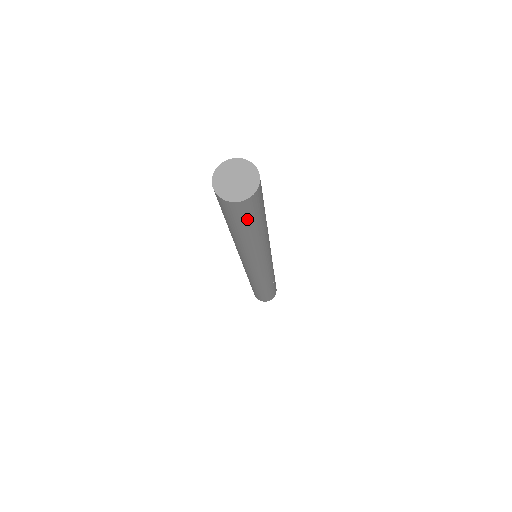
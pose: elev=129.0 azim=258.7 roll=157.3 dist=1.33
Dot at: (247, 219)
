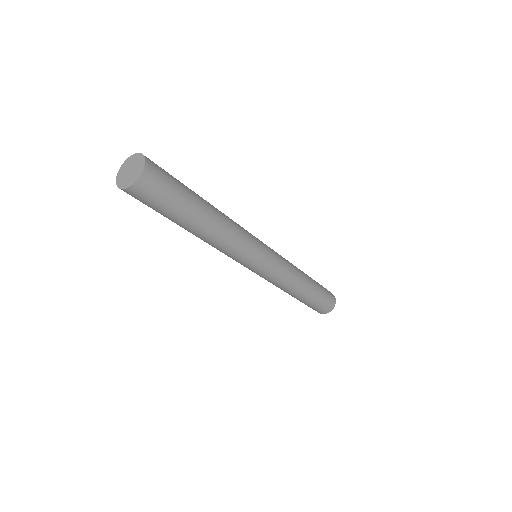
Dot at: (161, 206)
